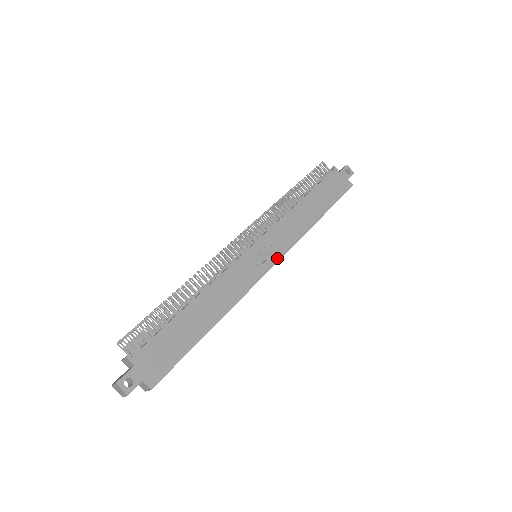
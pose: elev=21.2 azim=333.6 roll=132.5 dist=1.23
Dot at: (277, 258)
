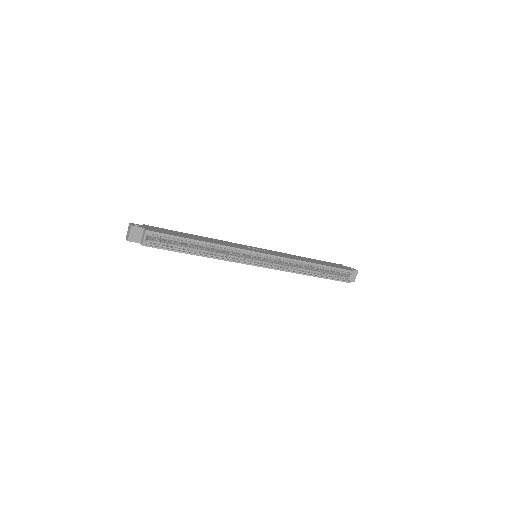
Dot at: (269, 254)
